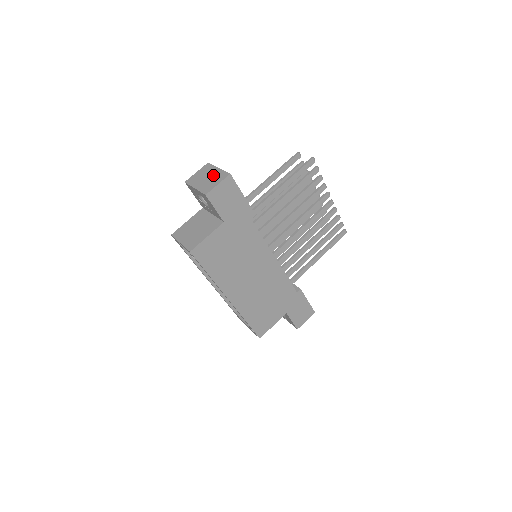
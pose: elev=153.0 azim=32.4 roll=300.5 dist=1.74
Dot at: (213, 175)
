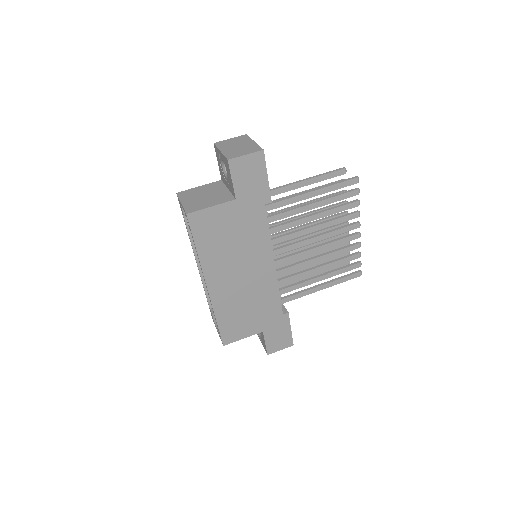
Dot at: (245, 145)
